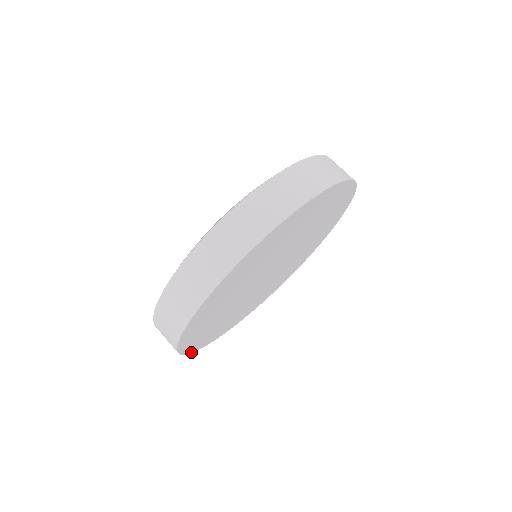
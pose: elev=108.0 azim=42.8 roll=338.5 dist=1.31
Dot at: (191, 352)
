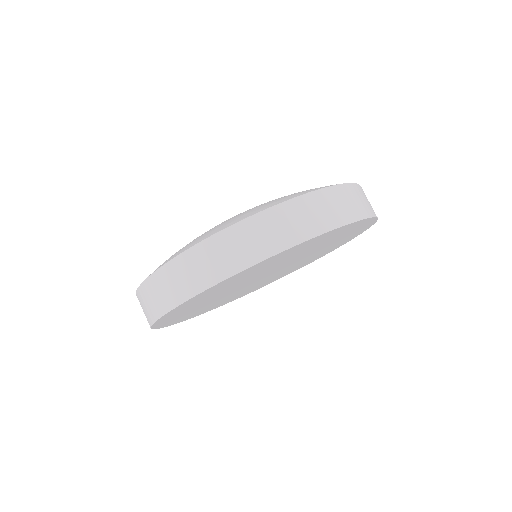
Dot at: (152, 327)
